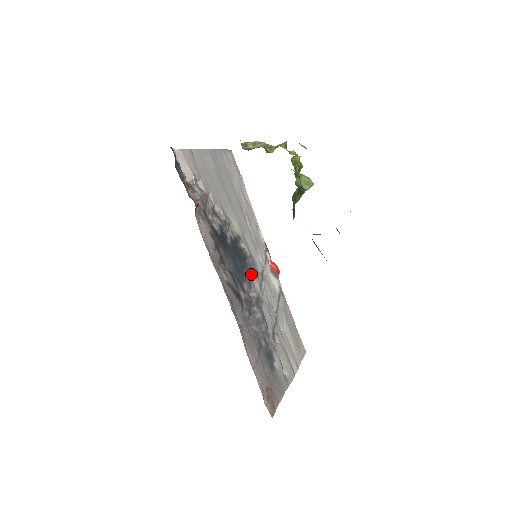
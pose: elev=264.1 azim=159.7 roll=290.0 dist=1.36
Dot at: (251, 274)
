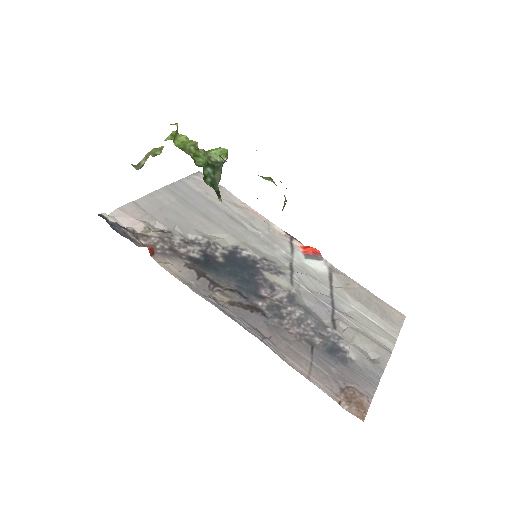
Dot at: (270, 276)
